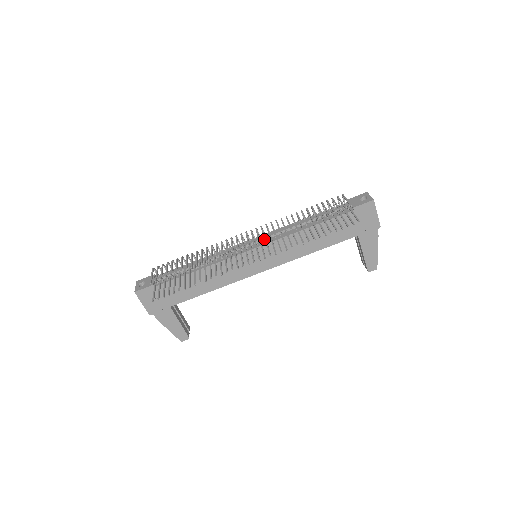
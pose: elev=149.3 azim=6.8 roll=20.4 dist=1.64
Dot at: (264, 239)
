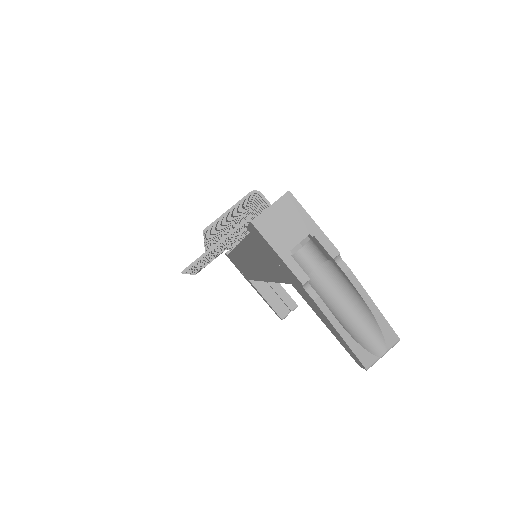
Dot at: occluded
